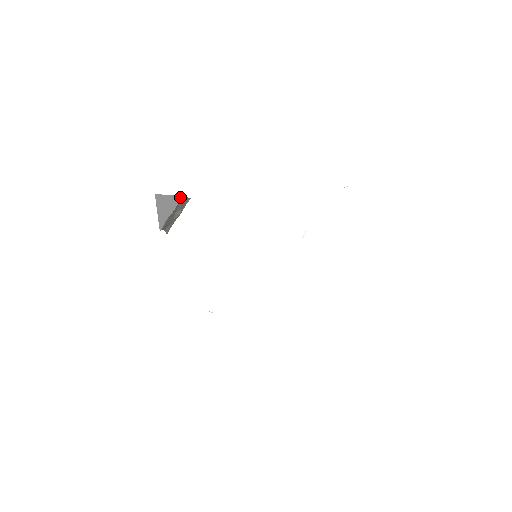
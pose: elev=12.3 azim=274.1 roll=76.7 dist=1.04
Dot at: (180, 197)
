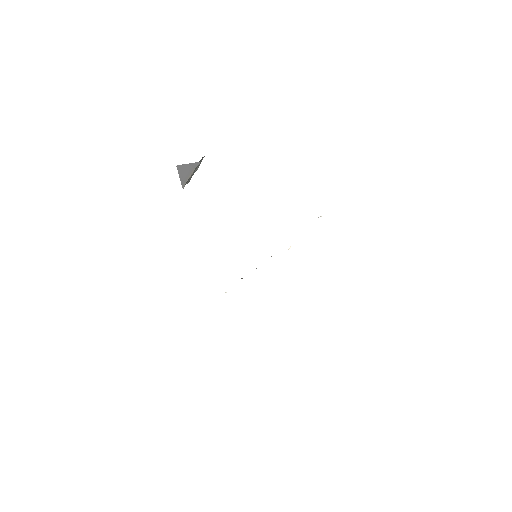
Dot at: (197, 163)
